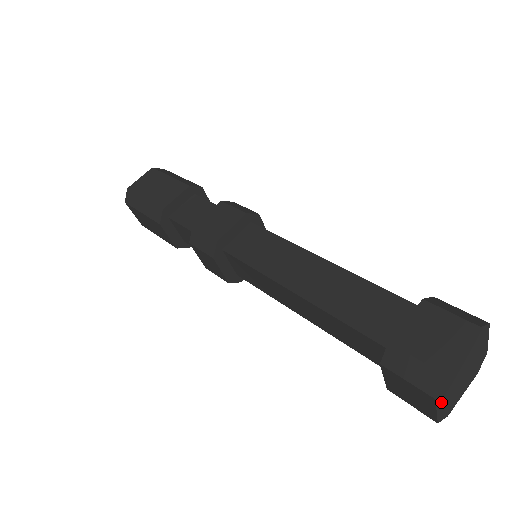
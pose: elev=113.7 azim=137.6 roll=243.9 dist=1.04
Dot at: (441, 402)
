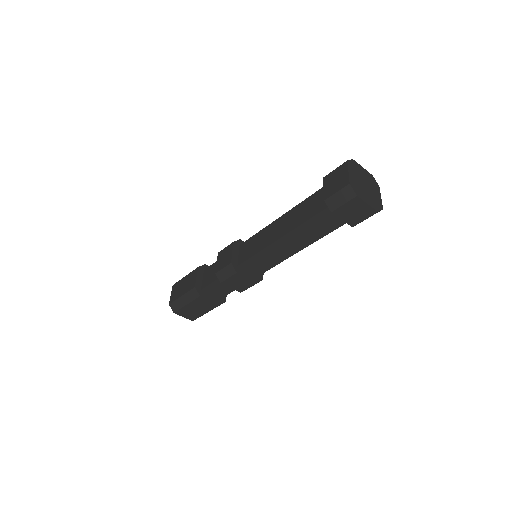
Dot at: (365, 199)
